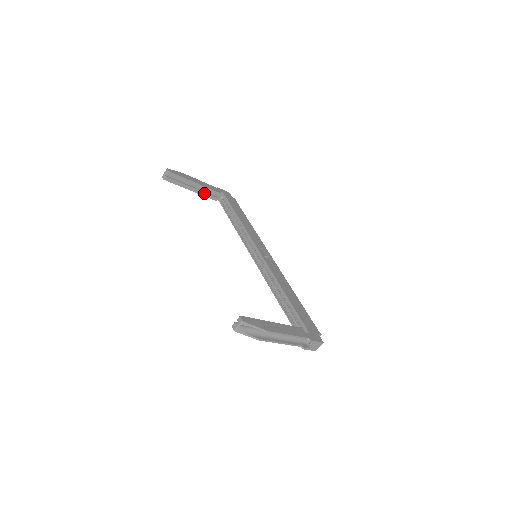
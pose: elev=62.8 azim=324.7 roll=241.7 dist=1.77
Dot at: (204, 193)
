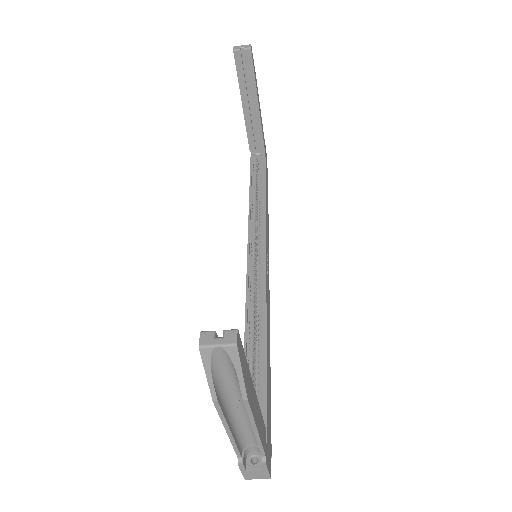
Dot at: (250, 125)
